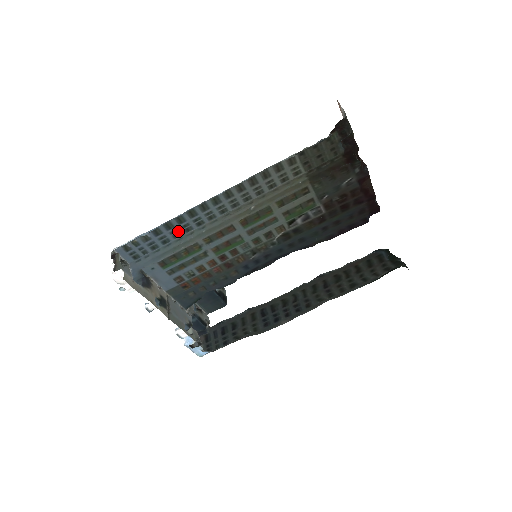
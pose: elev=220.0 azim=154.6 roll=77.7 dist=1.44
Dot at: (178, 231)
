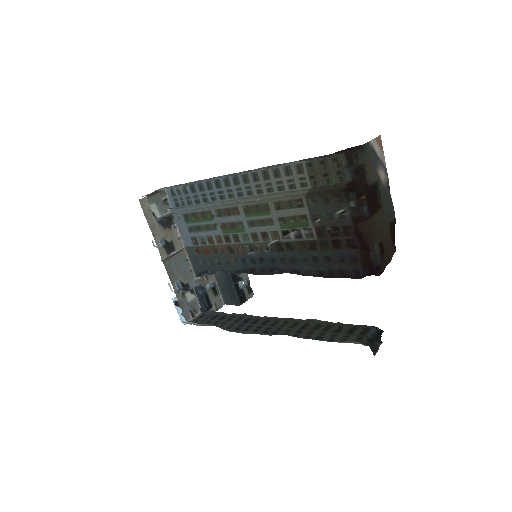
Dot at: (207, 196)
